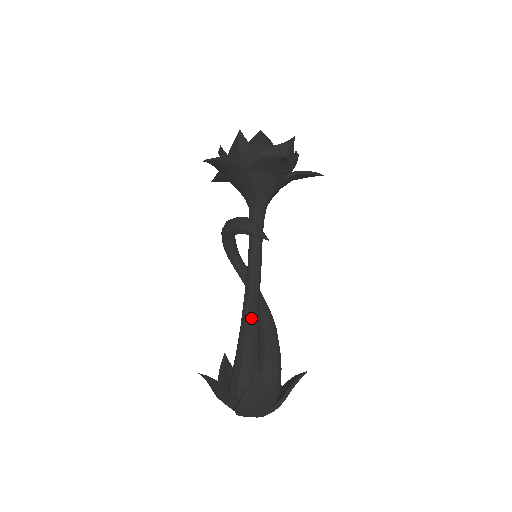
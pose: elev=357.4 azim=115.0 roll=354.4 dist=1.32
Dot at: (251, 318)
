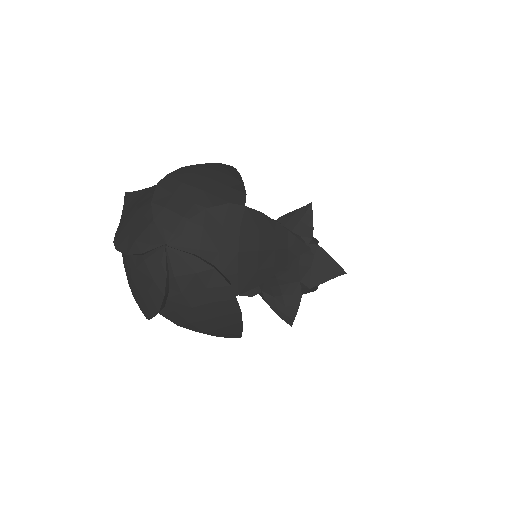
Dot at: occluded
